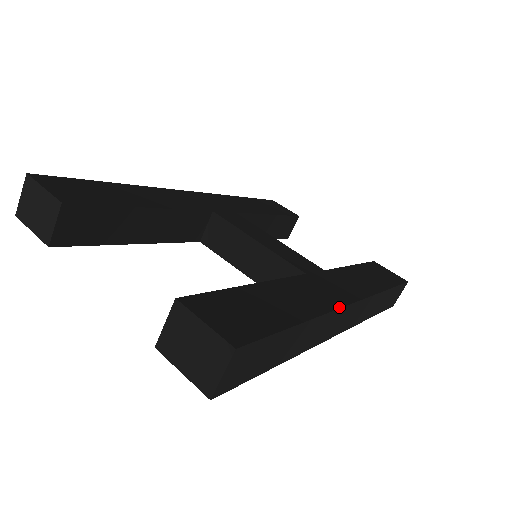
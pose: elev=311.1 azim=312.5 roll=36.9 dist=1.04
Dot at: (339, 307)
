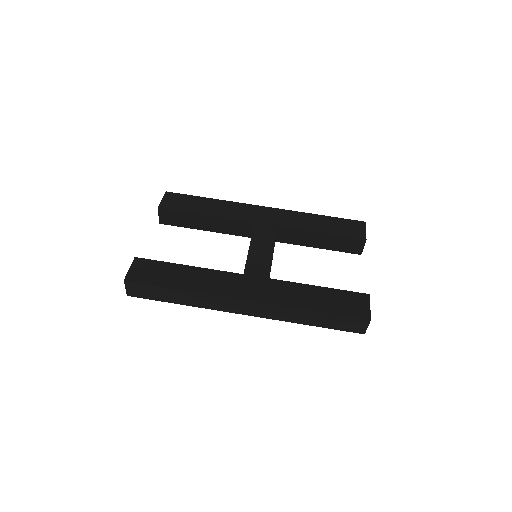
Dot at: (222, 295)
